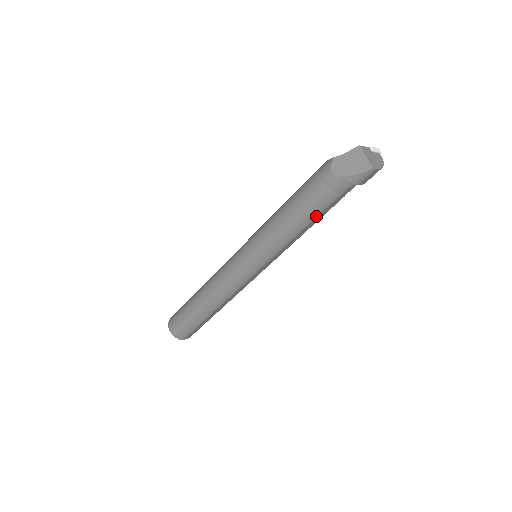
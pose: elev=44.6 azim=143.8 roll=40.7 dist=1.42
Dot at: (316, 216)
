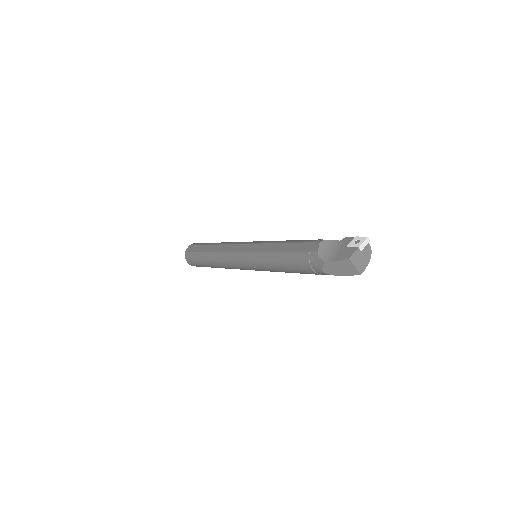
Dot at: occluded
